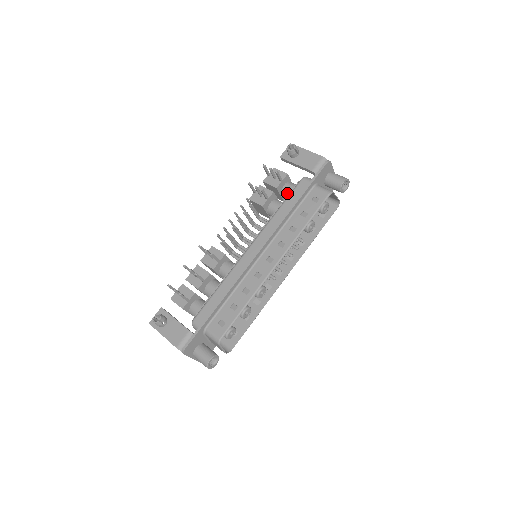
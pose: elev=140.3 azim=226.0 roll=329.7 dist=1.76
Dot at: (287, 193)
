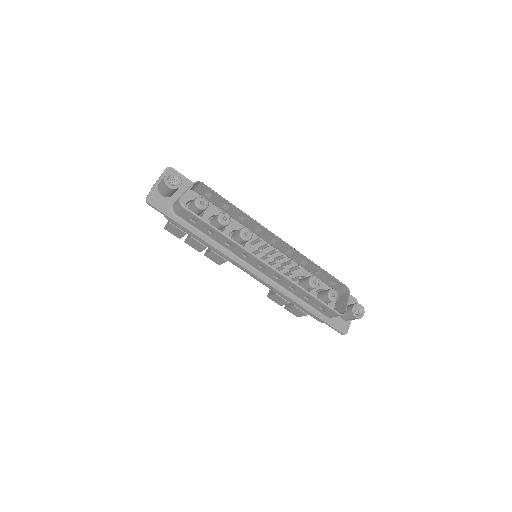
Dot at: occluded
